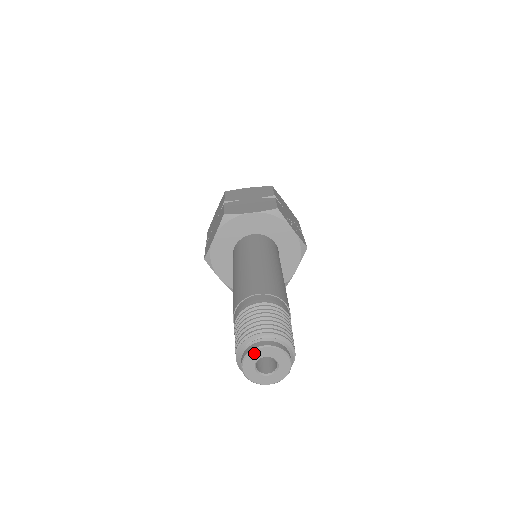
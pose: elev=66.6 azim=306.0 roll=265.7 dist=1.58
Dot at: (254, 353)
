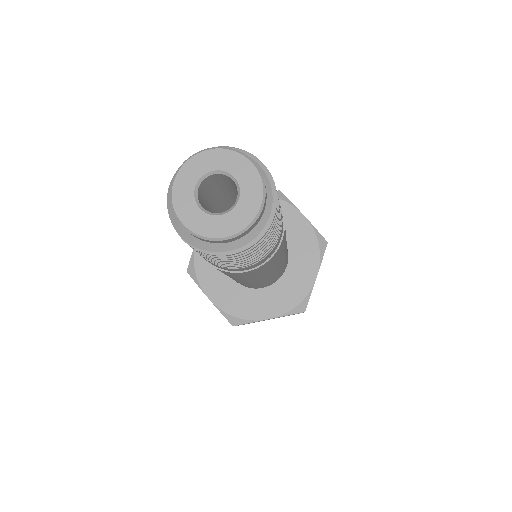
Dot at: (191, 164)
